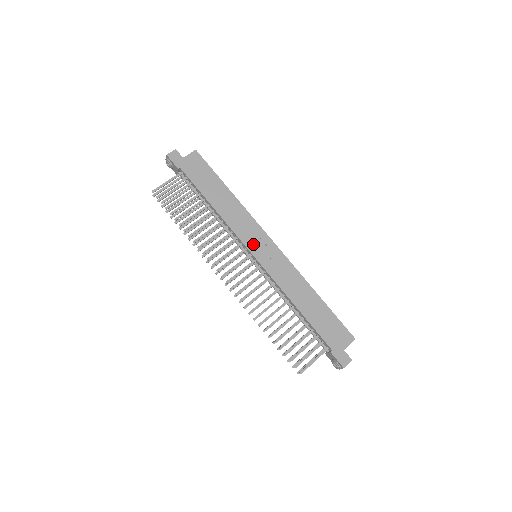
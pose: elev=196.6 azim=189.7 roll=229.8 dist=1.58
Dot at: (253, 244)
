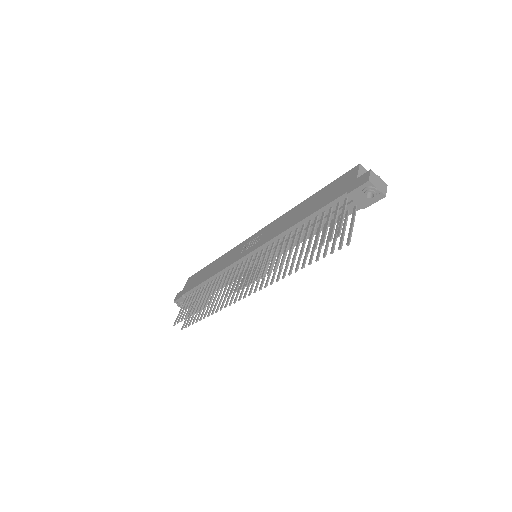
Dot at: (243, 252)
